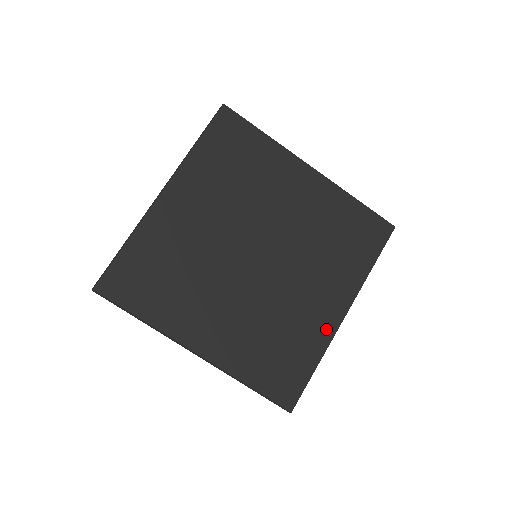
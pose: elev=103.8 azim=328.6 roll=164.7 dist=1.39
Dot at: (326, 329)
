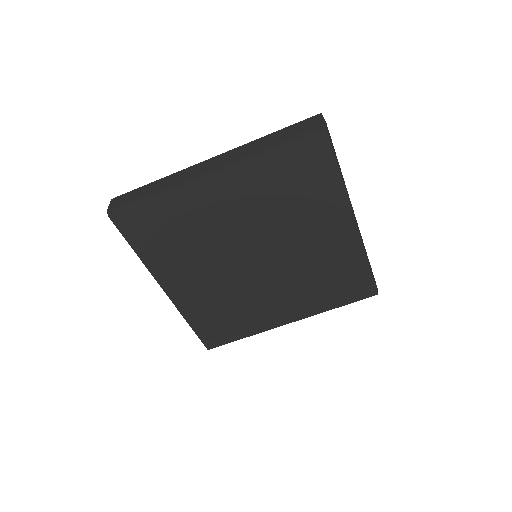
Dot at: (269, 323)
